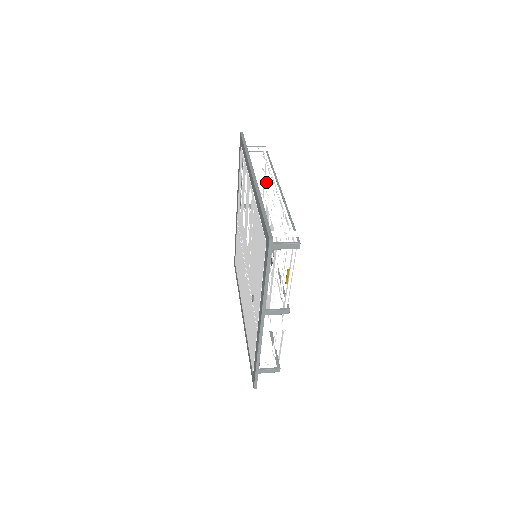
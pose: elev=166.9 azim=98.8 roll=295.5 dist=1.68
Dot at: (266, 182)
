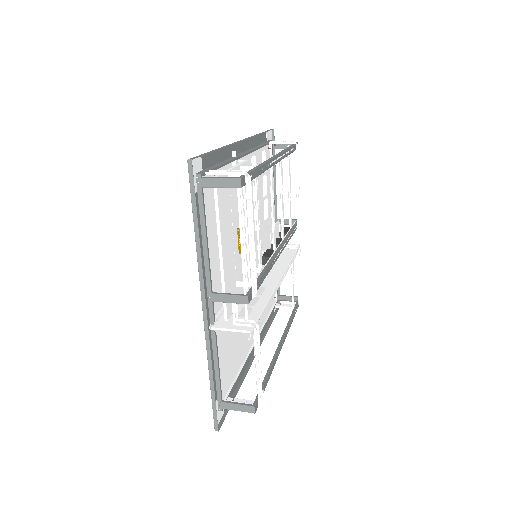
Dot at: (298, 185)
